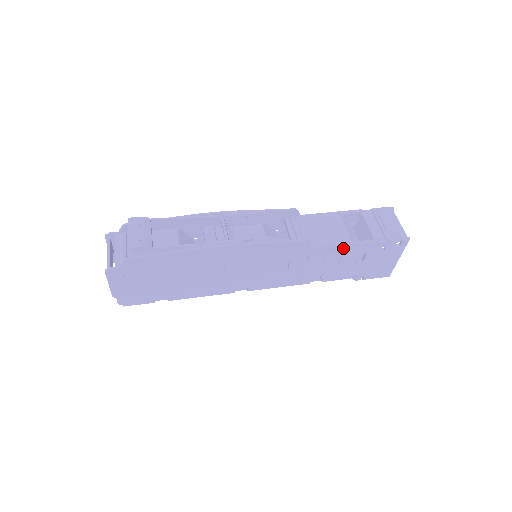
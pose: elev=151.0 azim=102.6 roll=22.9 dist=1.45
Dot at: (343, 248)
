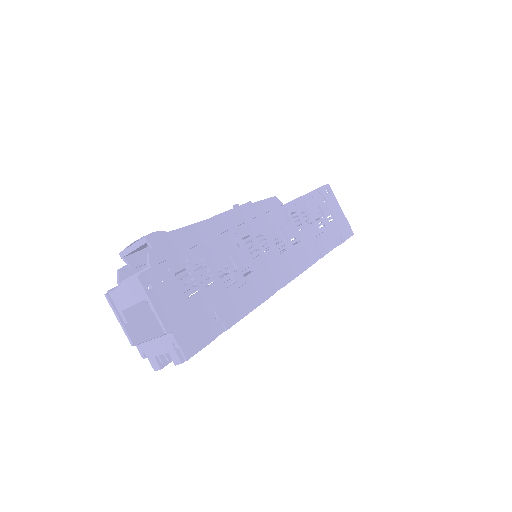
Dot at: (302, 202)
